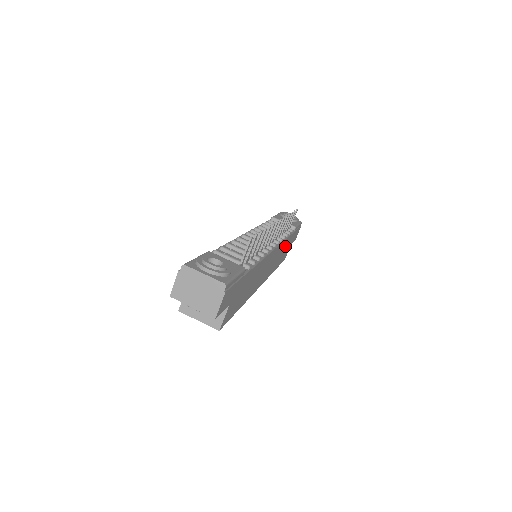
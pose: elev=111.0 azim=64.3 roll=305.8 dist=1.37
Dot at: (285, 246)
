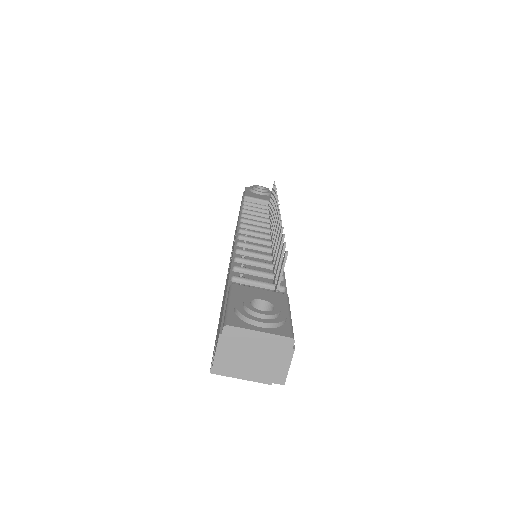
Dot at: occluded
